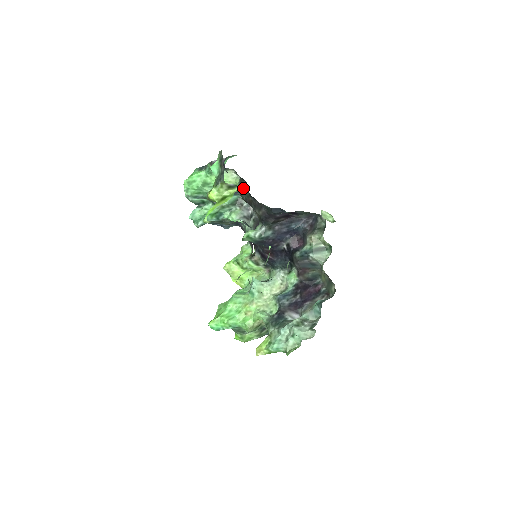
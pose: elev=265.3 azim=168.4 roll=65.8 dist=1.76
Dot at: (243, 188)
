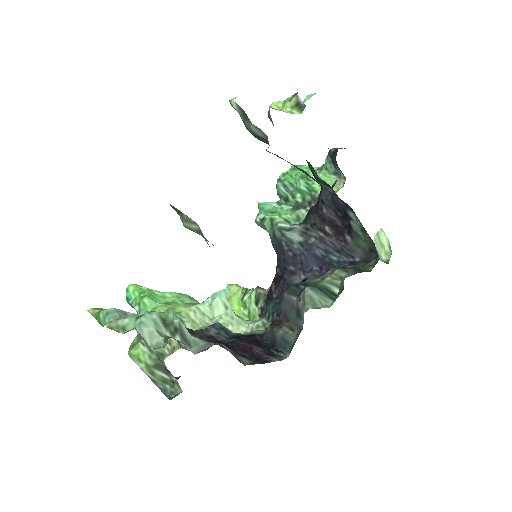
Dot at: occluded
